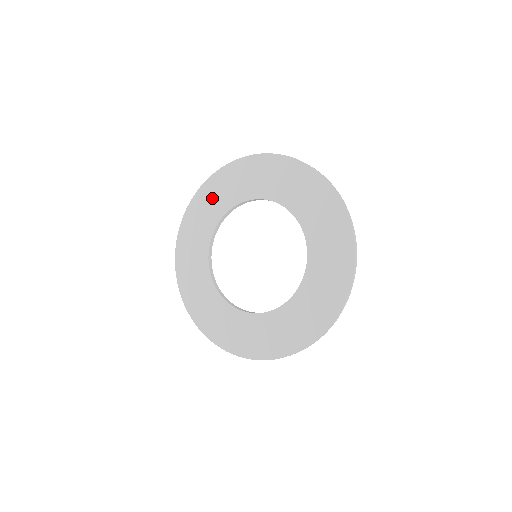
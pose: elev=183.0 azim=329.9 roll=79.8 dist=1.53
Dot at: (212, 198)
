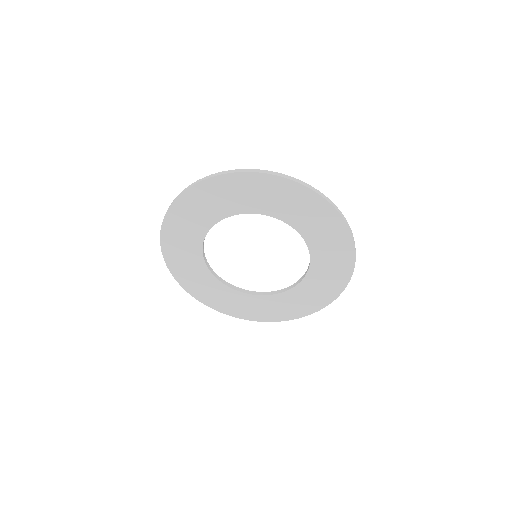
Dot at: (222, 195)
